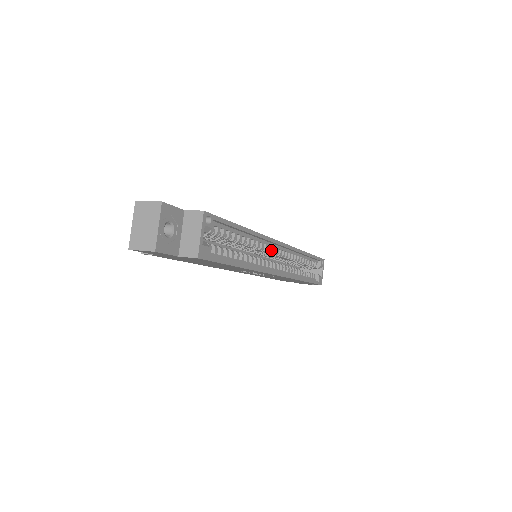
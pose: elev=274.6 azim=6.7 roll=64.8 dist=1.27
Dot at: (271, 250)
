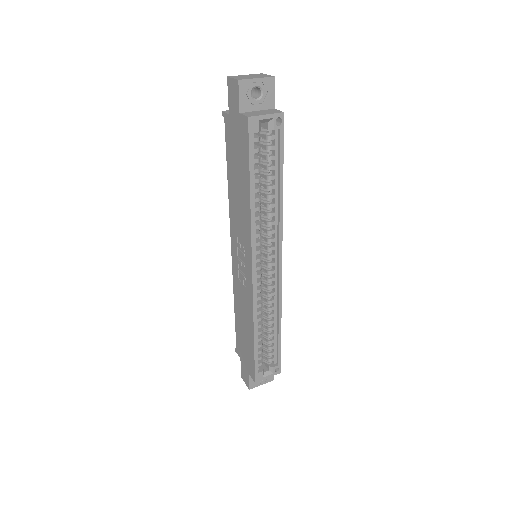
Dot at: (271, 254)
